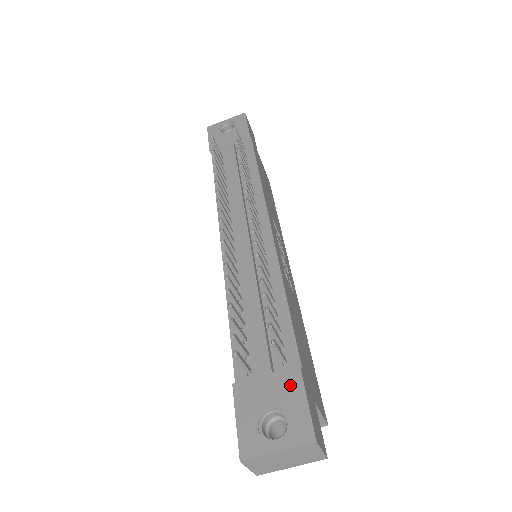
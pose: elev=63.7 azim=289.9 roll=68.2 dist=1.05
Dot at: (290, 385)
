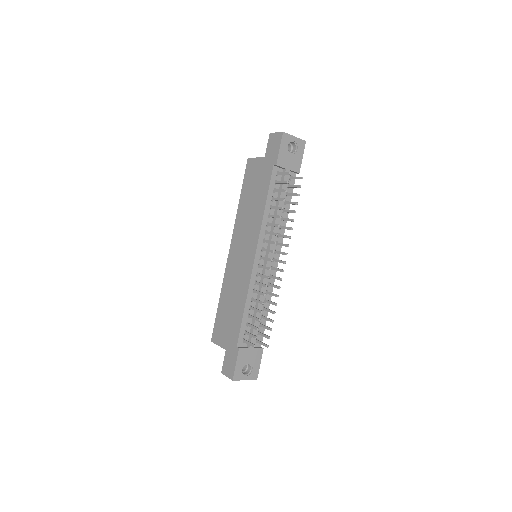
Dot at: (258, 356)
